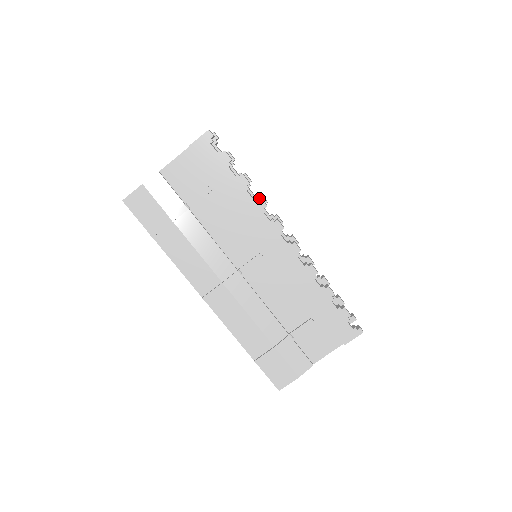
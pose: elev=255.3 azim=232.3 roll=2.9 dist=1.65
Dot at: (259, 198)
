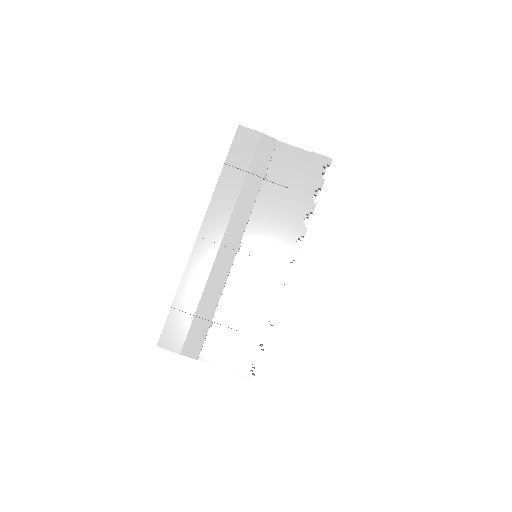
Dot at: occluded
